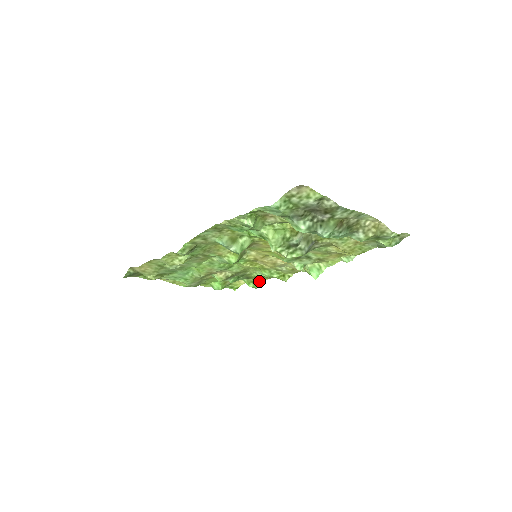
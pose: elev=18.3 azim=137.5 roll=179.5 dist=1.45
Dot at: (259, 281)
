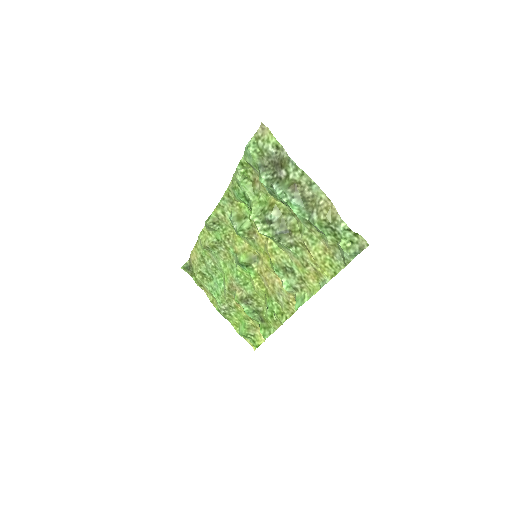
Dot at: (270, 330)
